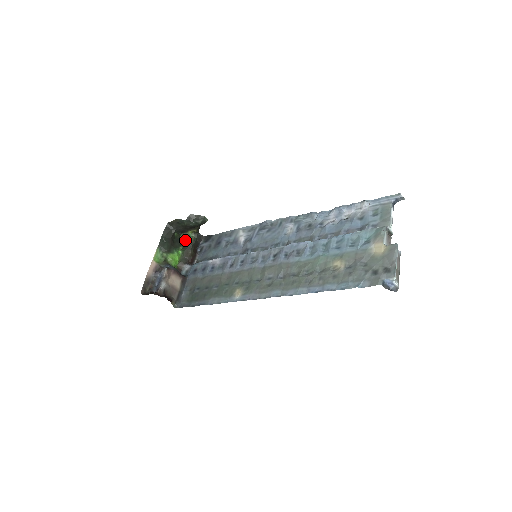
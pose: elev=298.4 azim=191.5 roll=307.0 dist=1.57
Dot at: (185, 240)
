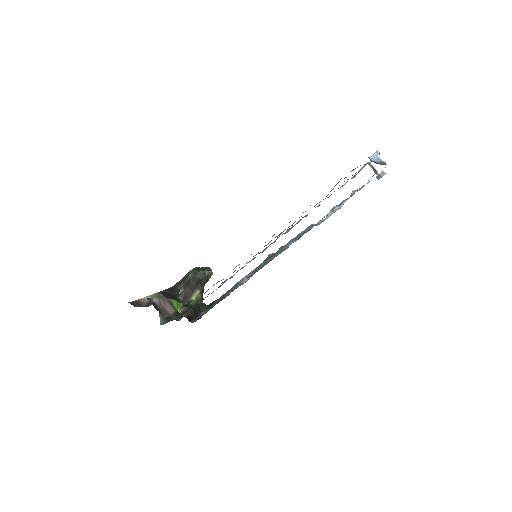
Dot at: (187, 304)
